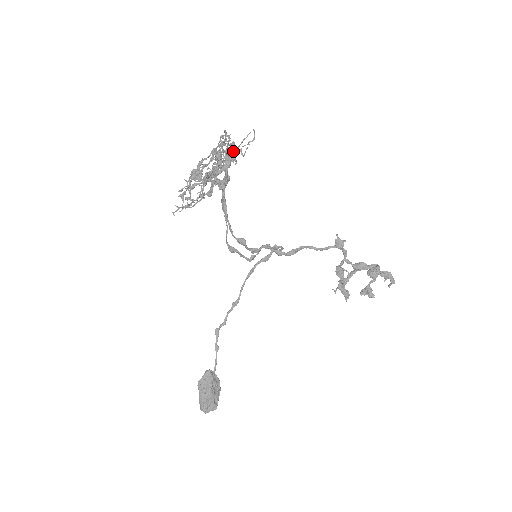
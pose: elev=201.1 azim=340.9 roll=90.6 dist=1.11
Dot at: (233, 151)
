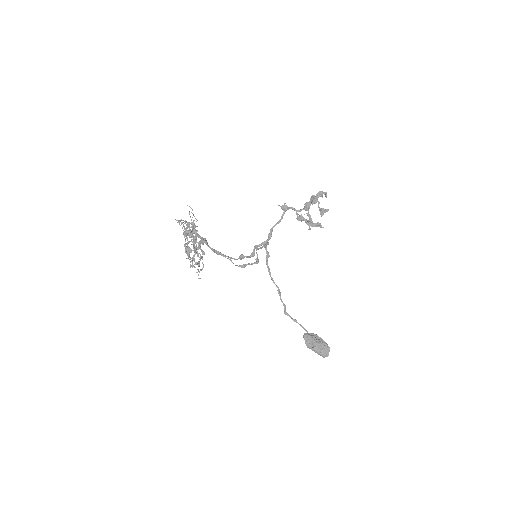
Dot at: occluded
